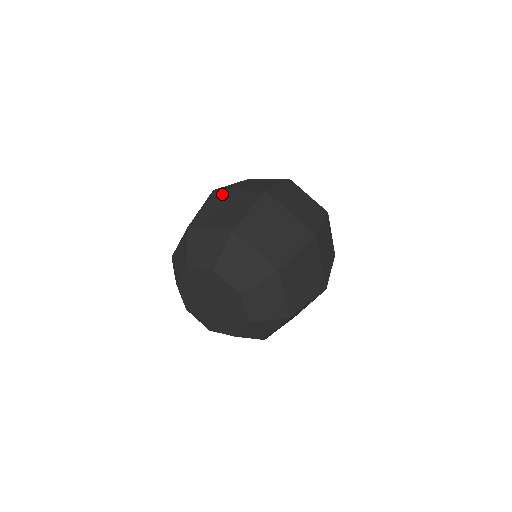
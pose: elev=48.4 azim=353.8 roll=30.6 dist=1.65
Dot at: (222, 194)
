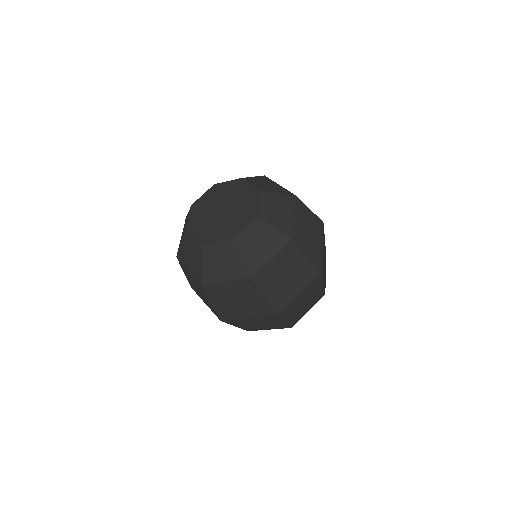
Dot at: occluded
